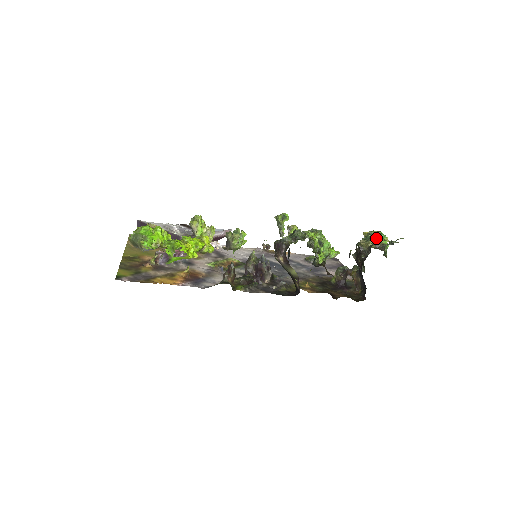
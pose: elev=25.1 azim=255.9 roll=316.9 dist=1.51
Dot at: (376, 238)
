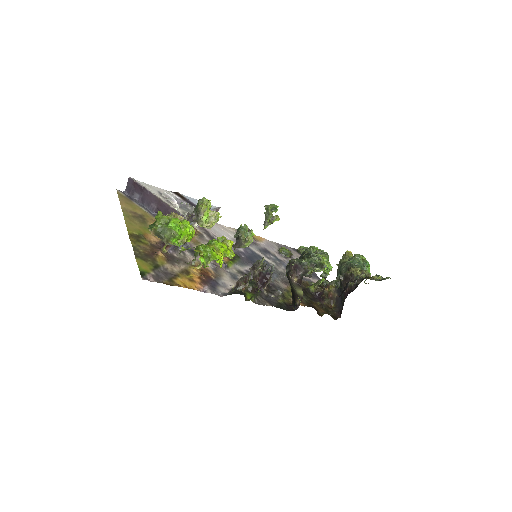
Dot at: (362, 264)
